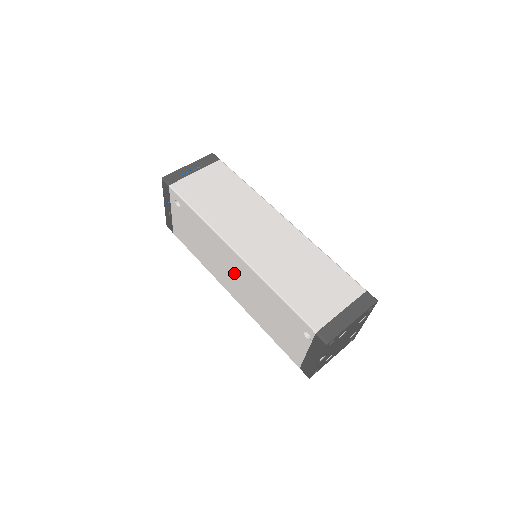
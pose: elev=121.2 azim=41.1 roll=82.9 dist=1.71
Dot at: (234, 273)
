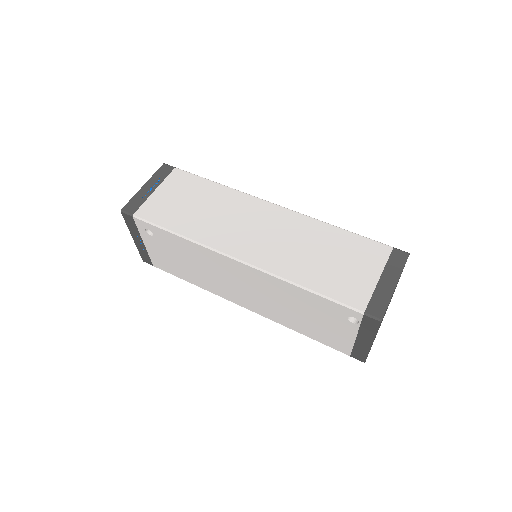
Dot at: (242, 283)
